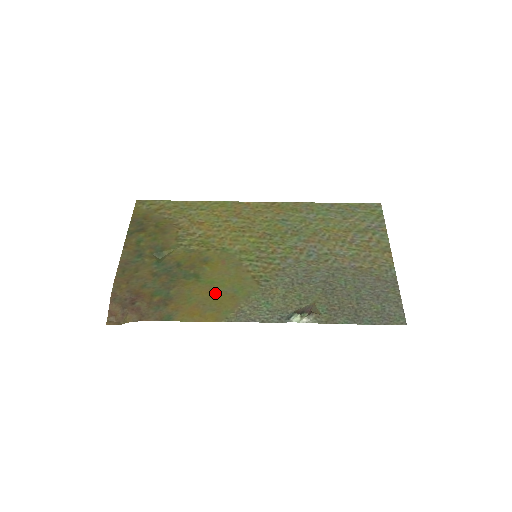
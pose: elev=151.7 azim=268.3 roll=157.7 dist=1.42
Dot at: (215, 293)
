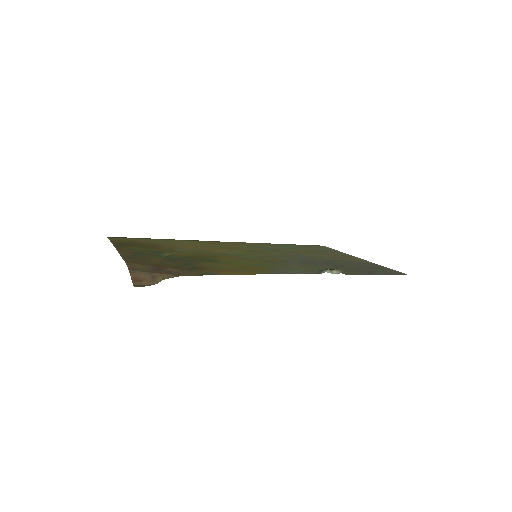
Dot at: (241, 266)
